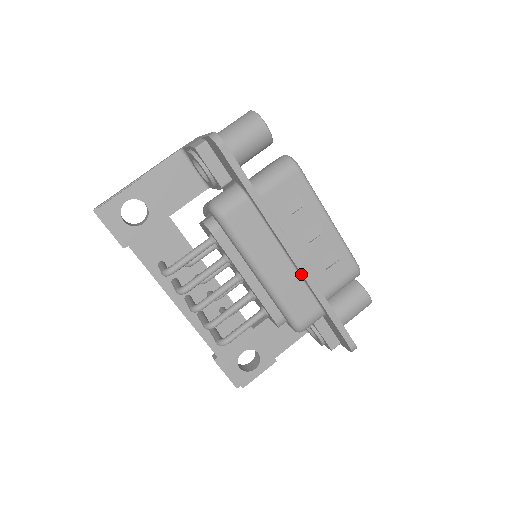
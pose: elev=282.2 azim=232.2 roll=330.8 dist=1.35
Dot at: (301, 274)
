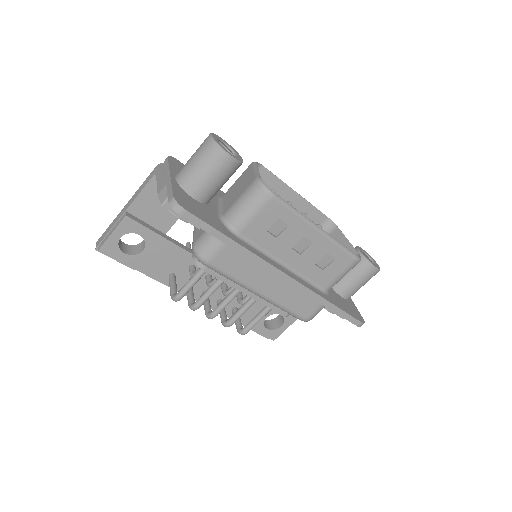
Dot at: (296, 287)
